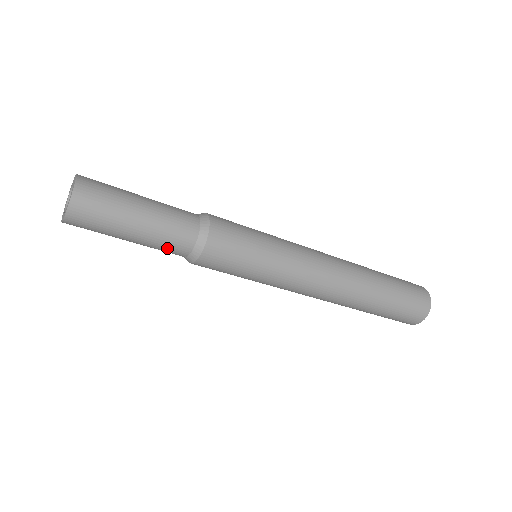
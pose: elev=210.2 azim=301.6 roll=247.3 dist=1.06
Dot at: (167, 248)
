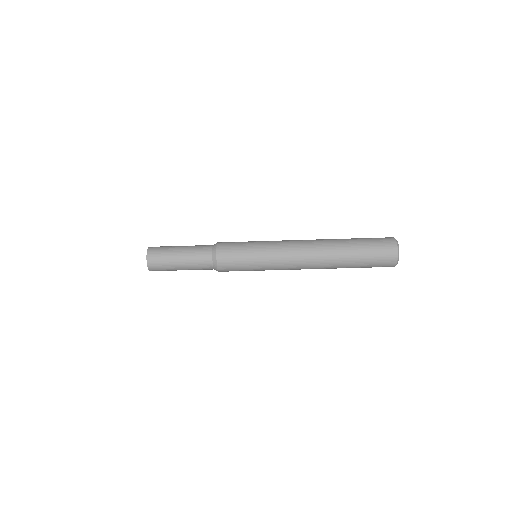
Dot at: occluded
